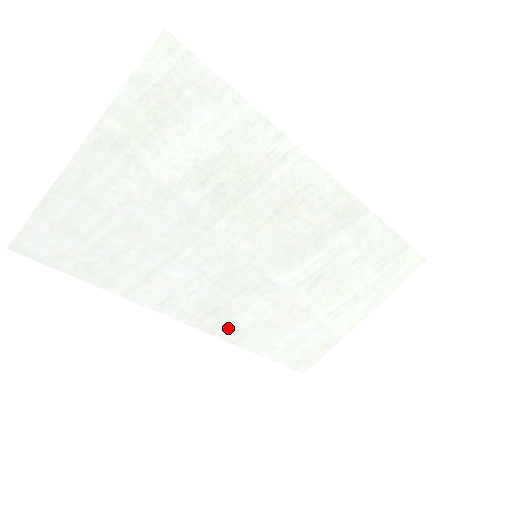
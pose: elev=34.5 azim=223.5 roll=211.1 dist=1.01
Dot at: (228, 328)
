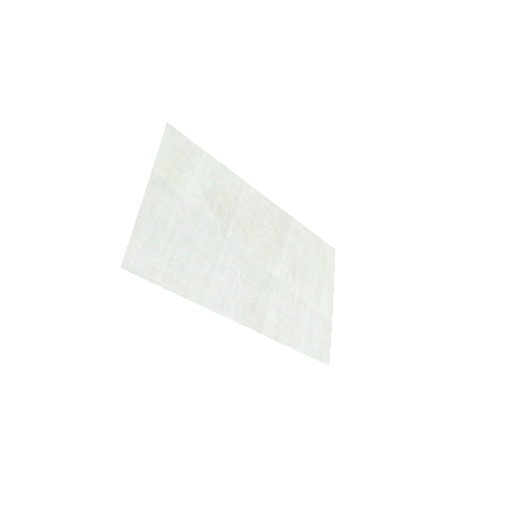
Dot at: (267, 325)
